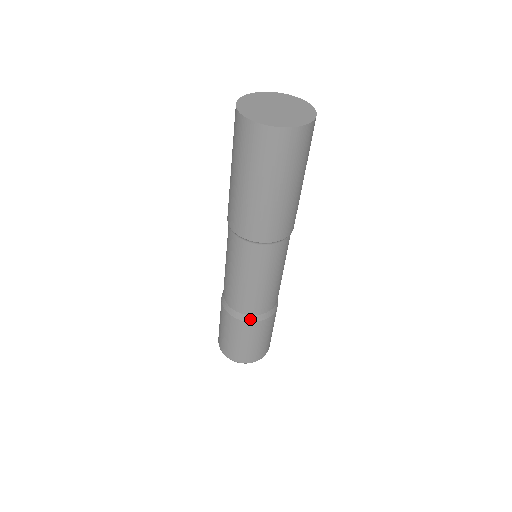
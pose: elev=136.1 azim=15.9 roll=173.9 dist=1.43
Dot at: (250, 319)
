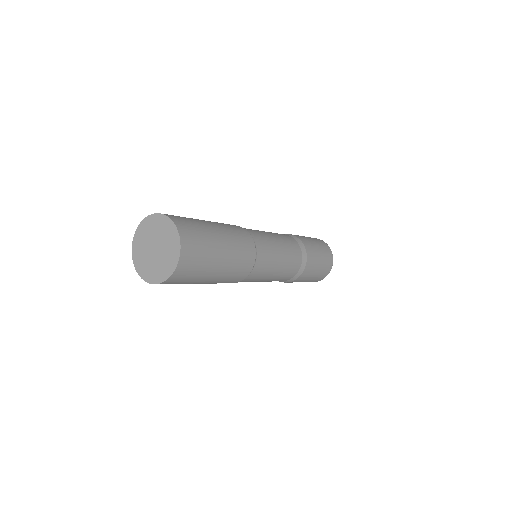
Dot at: occluded
